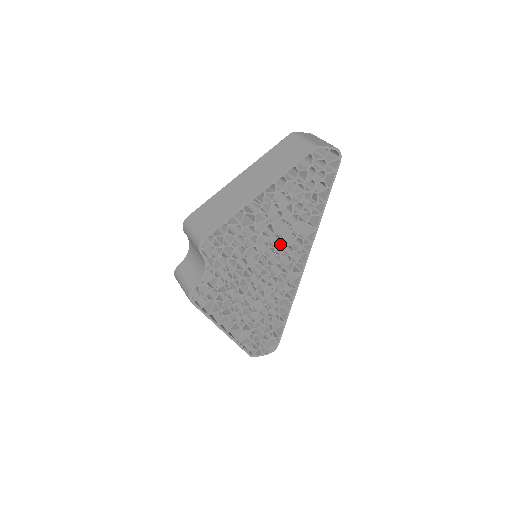
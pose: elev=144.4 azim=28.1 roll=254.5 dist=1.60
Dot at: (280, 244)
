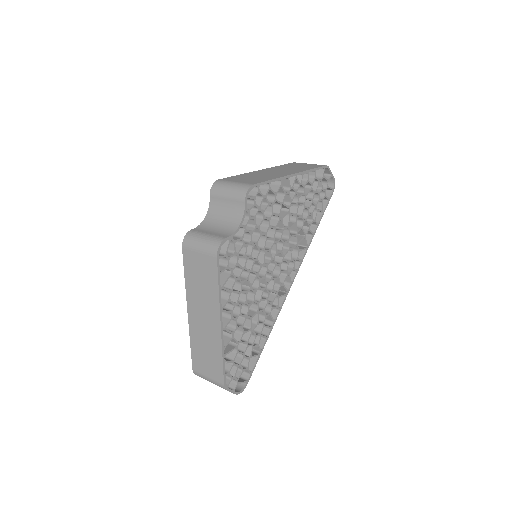
Dot at: occluded
